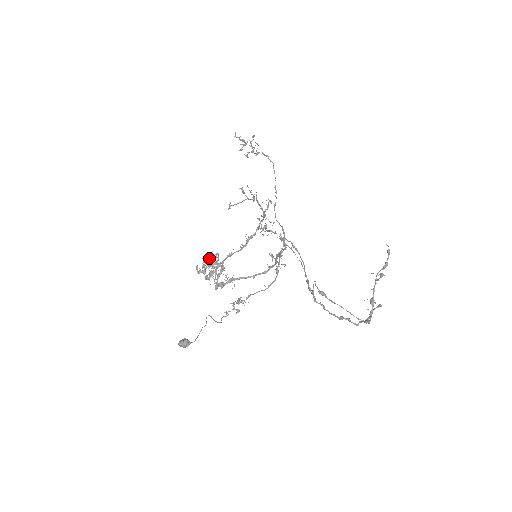
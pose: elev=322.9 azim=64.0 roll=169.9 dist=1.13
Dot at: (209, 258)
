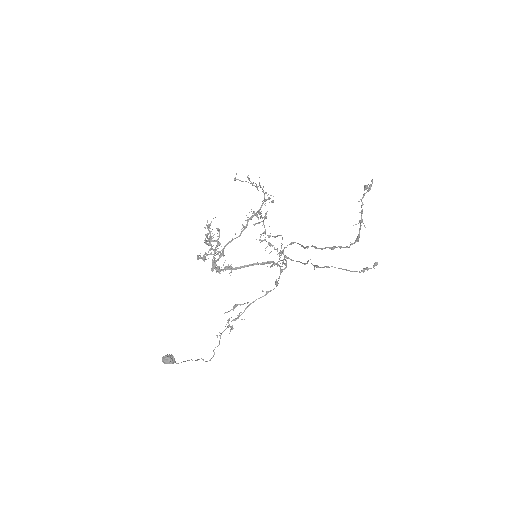
Dot at: occluded
